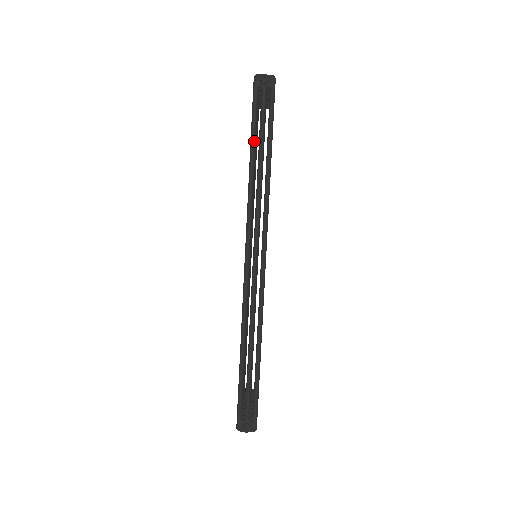
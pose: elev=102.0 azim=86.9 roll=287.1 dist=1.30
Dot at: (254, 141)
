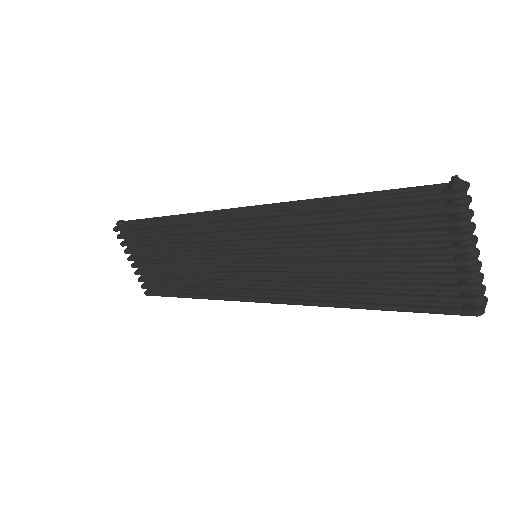
Dot at: (149, 224)
